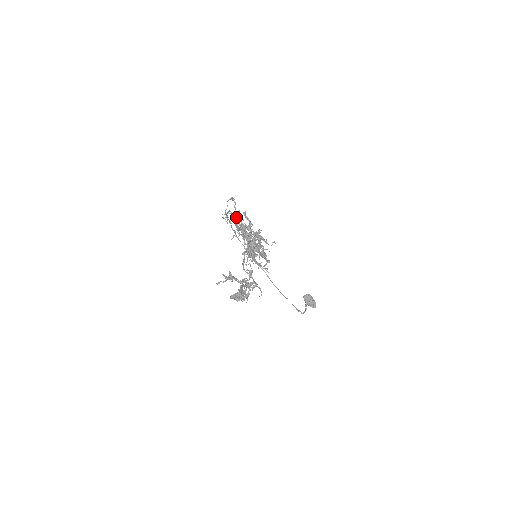
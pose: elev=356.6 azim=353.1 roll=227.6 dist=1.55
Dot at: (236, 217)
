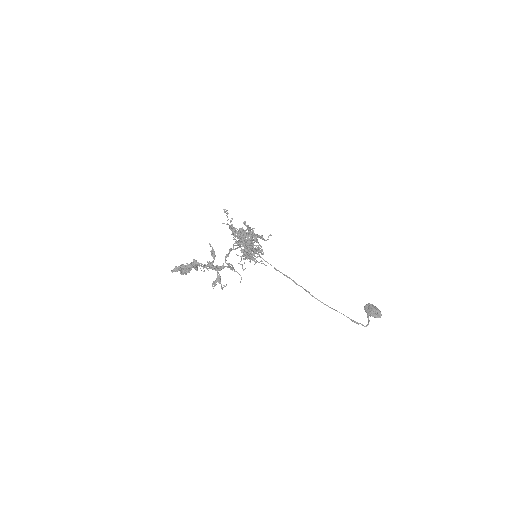
Dot at: (230, 225)
